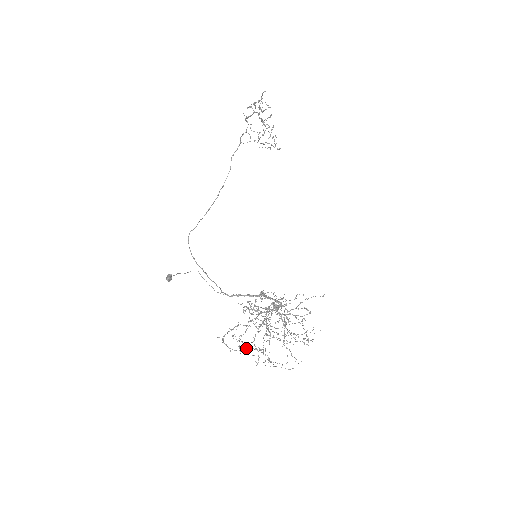
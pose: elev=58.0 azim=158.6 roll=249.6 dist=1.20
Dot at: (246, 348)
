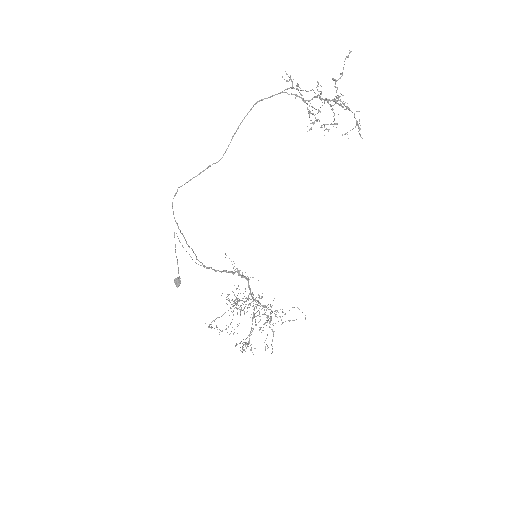
Dot at: occluded
